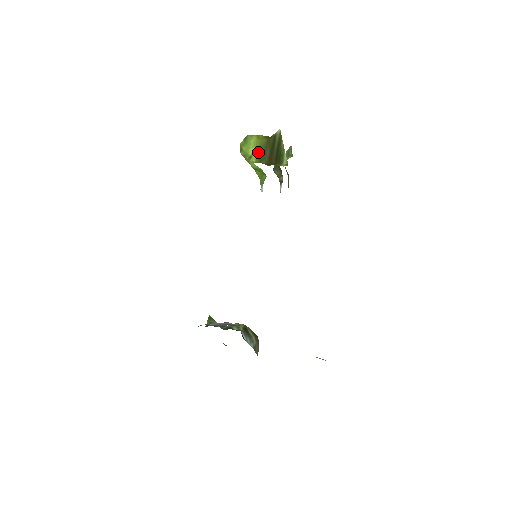
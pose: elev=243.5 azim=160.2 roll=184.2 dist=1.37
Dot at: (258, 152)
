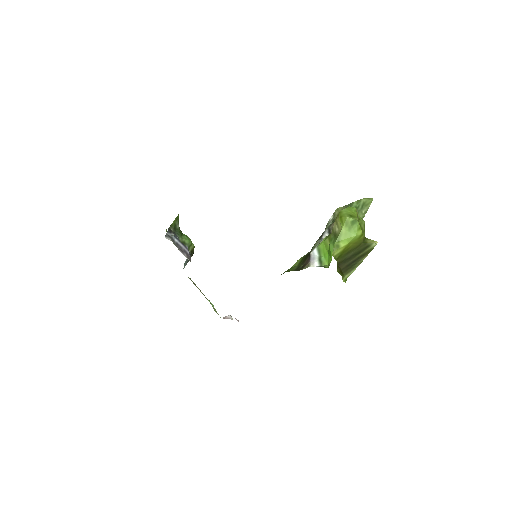
Dot at: (346, 248)
